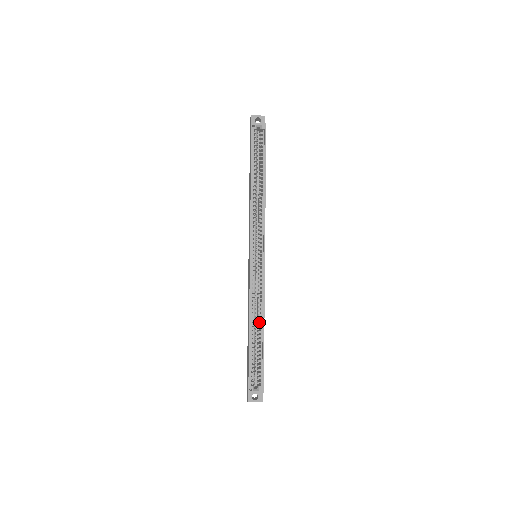
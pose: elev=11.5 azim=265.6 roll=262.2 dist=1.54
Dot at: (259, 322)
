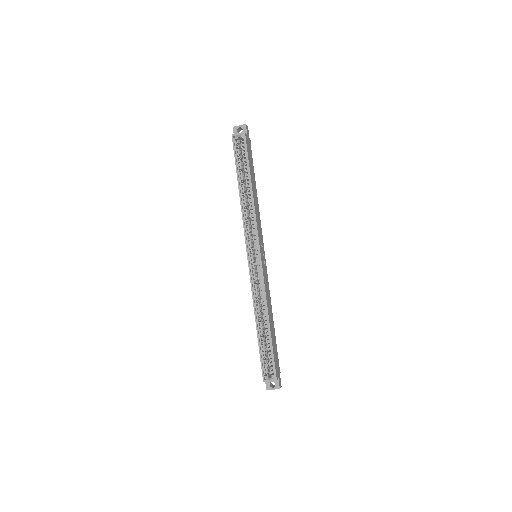
Dot at: (265, 317)
